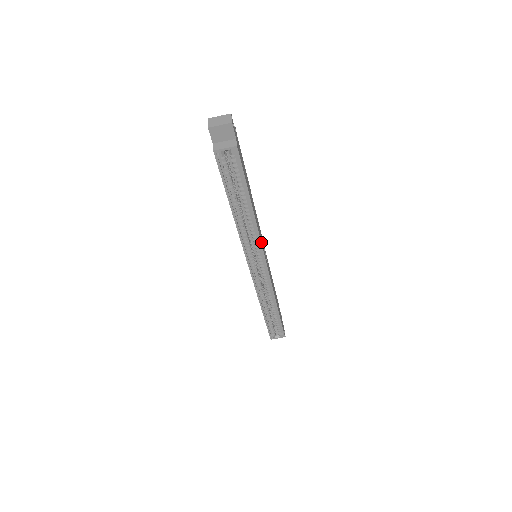
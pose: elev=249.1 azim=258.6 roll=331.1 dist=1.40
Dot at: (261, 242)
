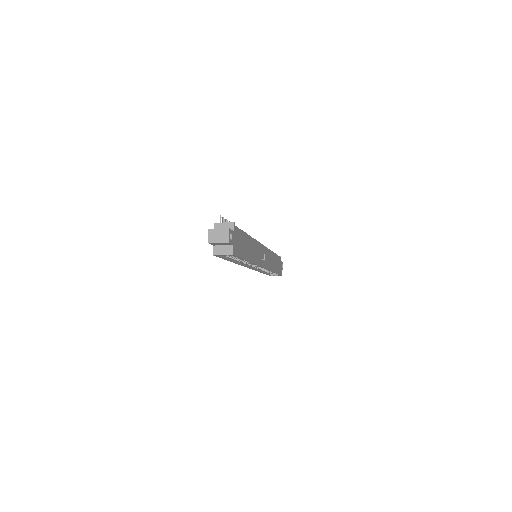
Dot at: (258, 264)
